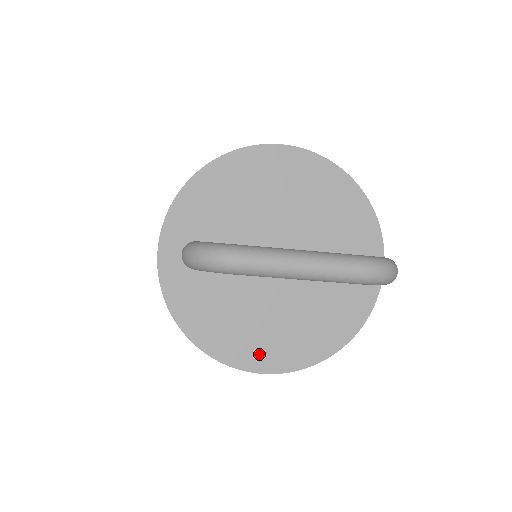
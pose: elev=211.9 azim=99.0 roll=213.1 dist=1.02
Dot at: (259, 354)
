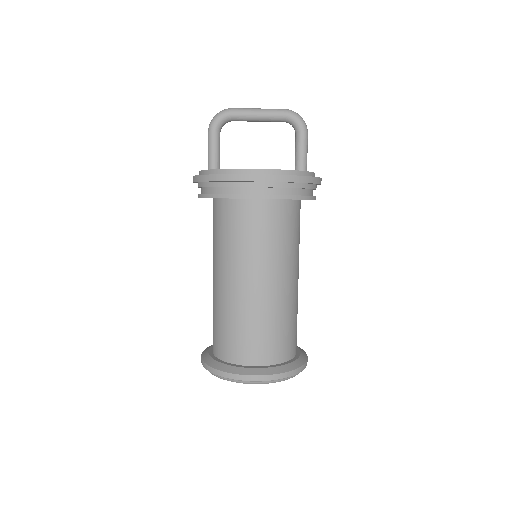
Dot at: (252, 169)
